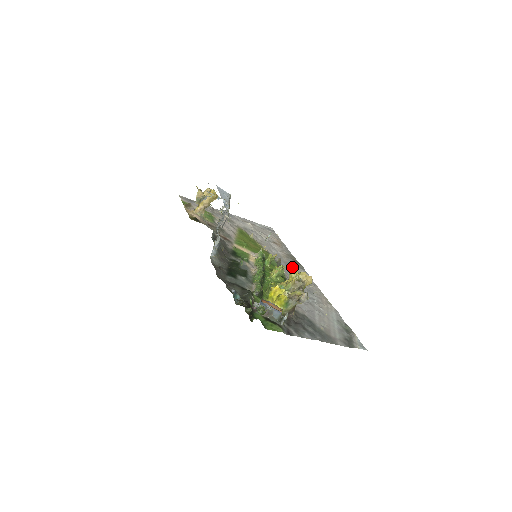
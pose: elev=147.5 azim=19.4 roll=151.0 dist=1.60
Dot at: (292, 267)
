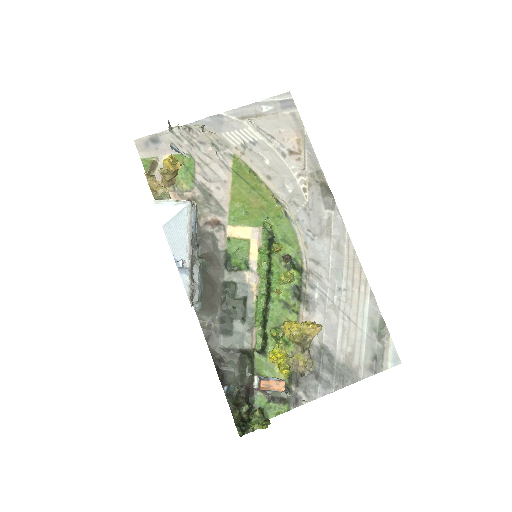
Dot at: (315, 216)
